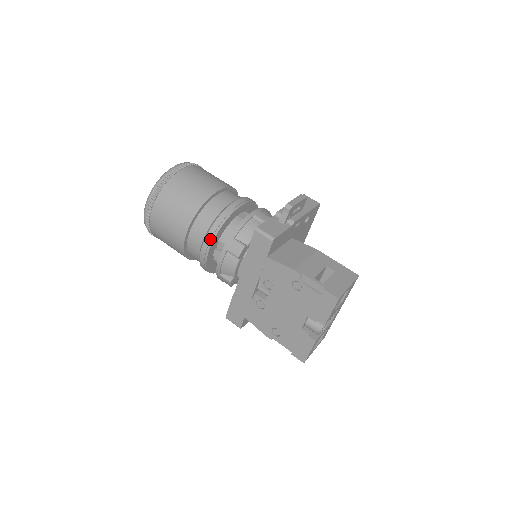
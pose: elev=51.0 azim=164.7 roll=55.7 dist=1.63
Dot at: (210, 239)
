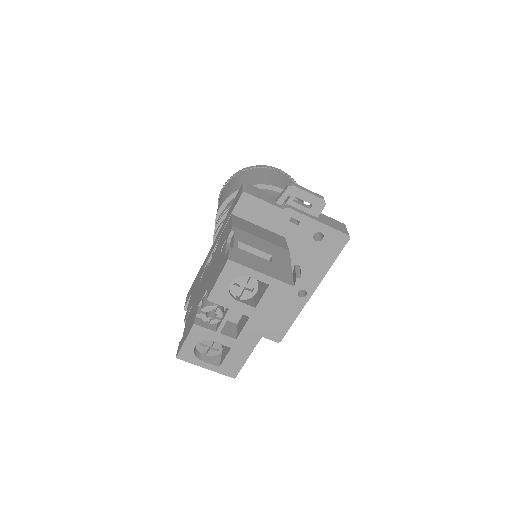
Dot at: (228, 207)
